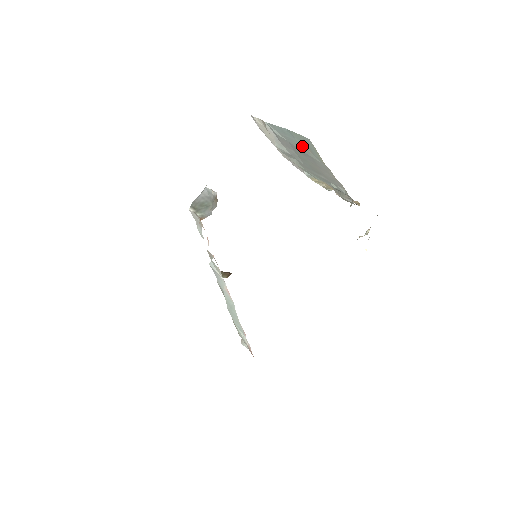
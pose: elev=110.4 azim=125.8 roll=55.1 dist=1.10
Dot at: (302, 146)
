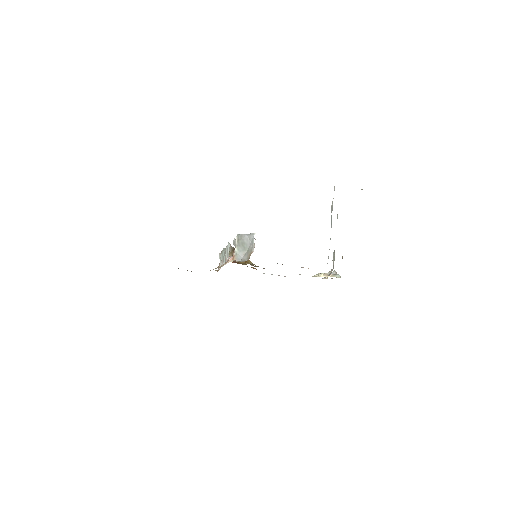
Dot at: occluded
